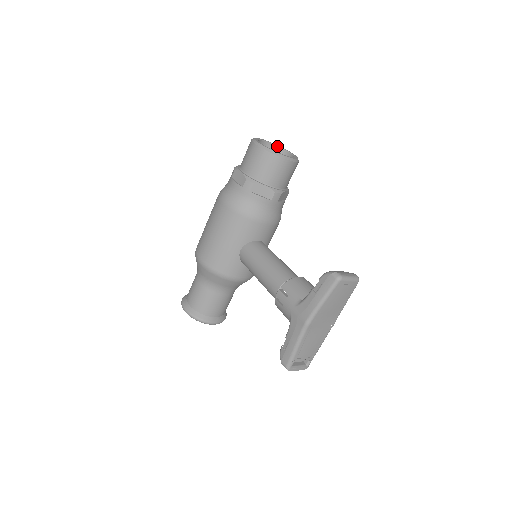
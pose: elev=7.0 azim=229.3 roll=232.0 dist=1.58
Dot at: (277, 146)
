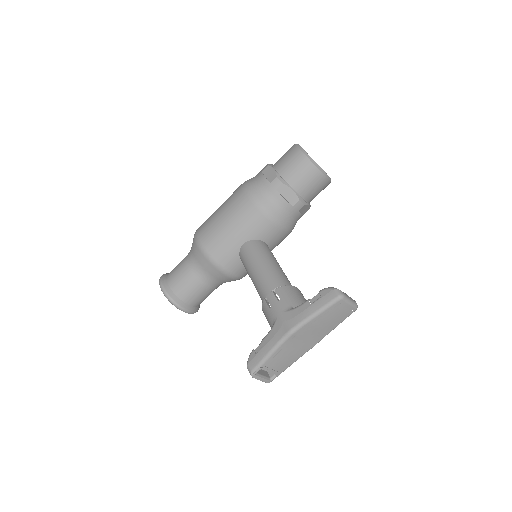
Dot at: occluded
